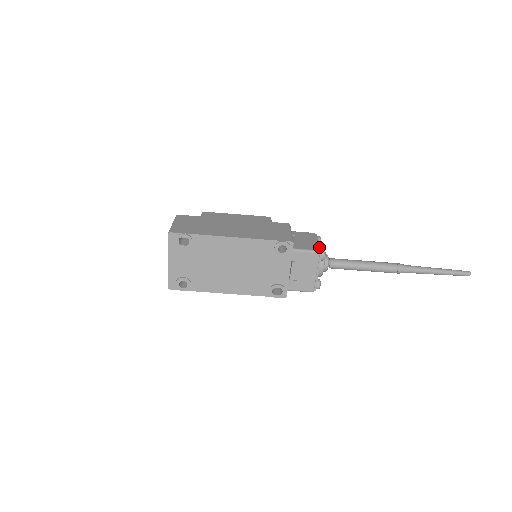
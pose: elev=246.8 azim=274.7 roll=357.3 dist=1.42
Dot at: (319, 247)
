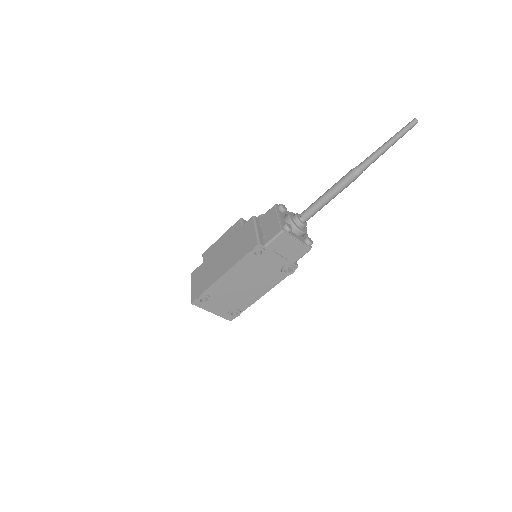
Dot at: (281, 224)
